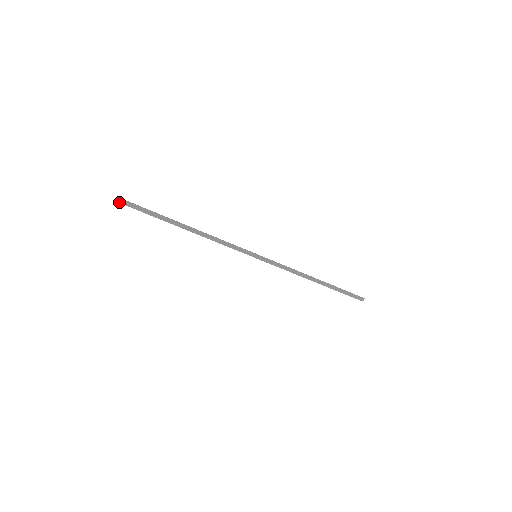
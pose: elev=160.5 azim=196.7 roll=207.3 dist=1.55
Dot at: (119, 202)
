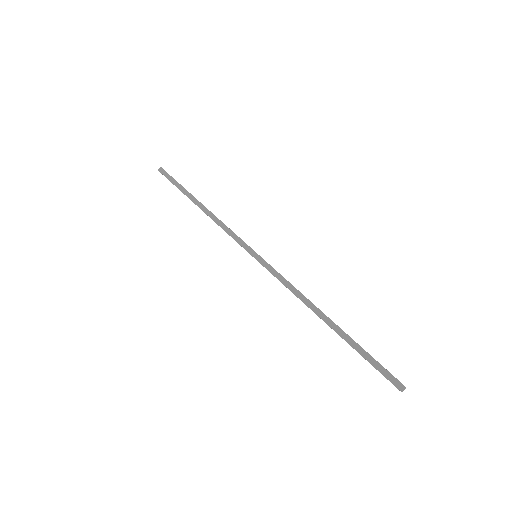
Dot at: (160, 171)
